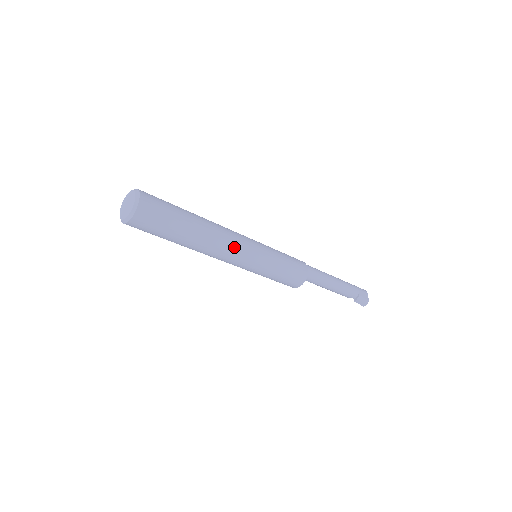
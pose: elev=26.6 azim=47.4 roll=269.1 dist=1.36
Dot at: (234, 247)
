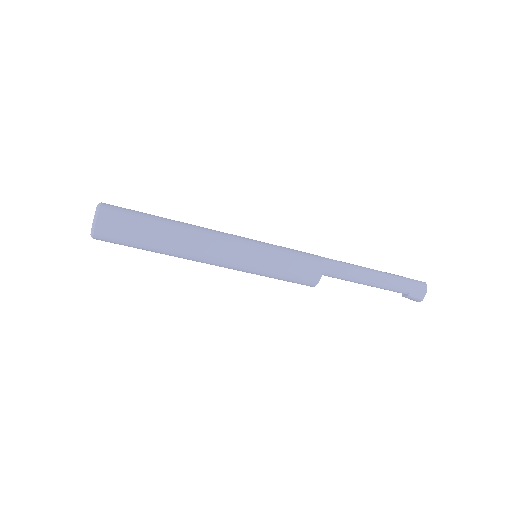
Dot at: (214, 261)
